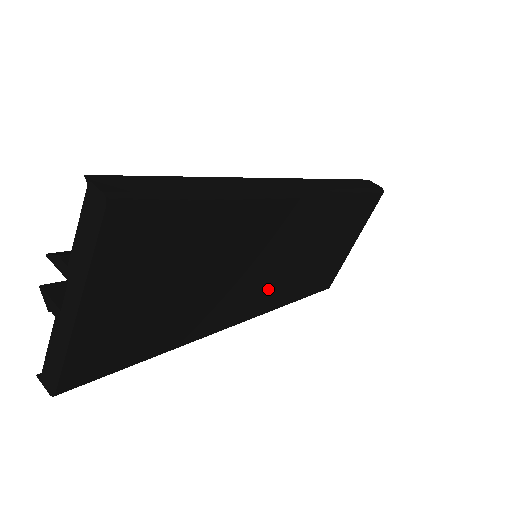
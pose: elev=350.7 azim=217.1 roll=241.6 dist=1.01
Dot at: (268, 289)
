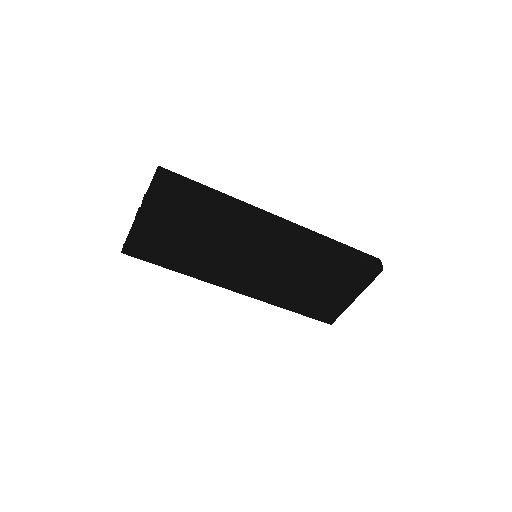
Dot at: (260, 282)
